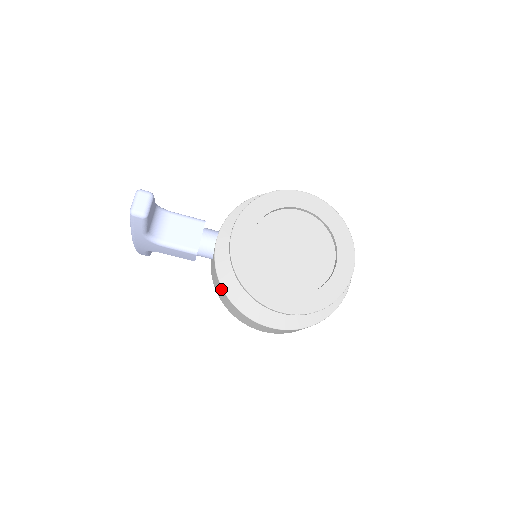
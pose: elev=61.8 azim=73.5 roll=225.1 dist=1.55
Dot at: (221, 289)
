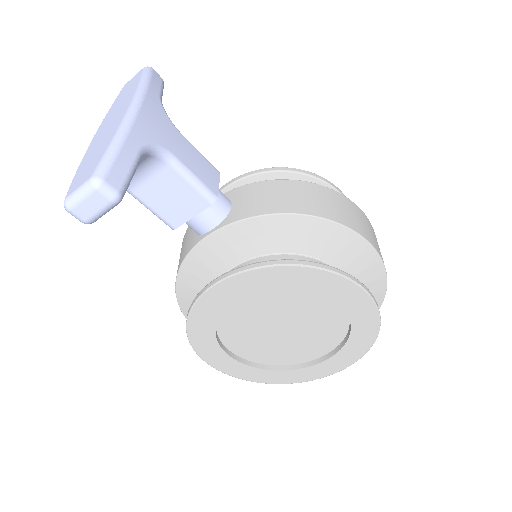
Dot at: occluded
